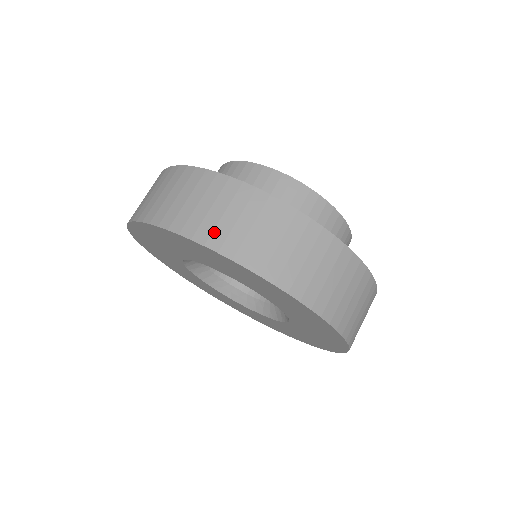
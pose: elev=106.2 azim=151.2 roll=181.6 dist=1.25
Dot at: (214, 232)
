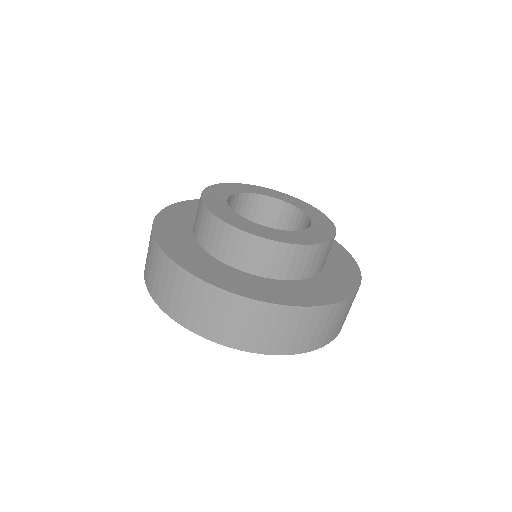
Dot at: (178, 312)
